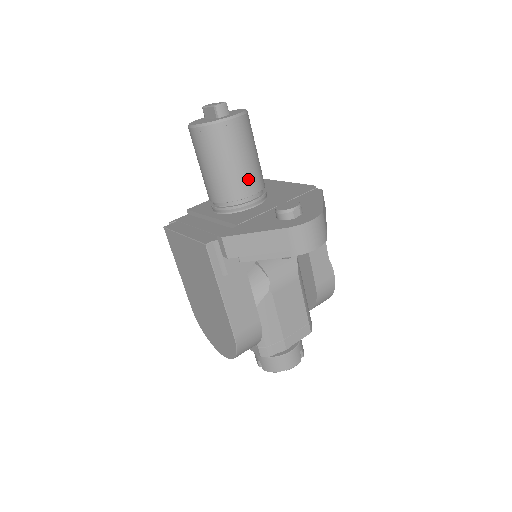
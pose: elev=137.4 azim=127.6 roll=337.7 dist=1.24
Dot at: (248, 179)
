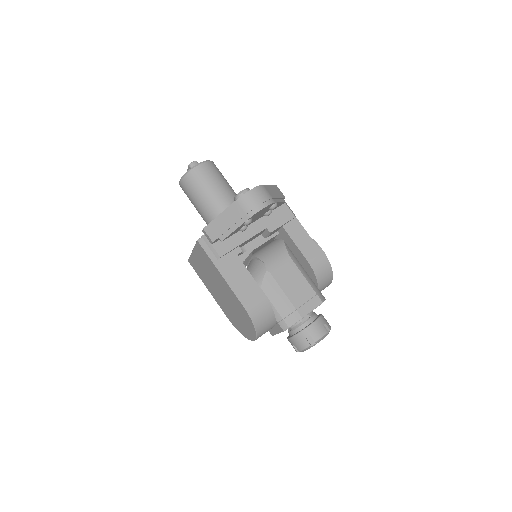
Dot at: (223, 198)
